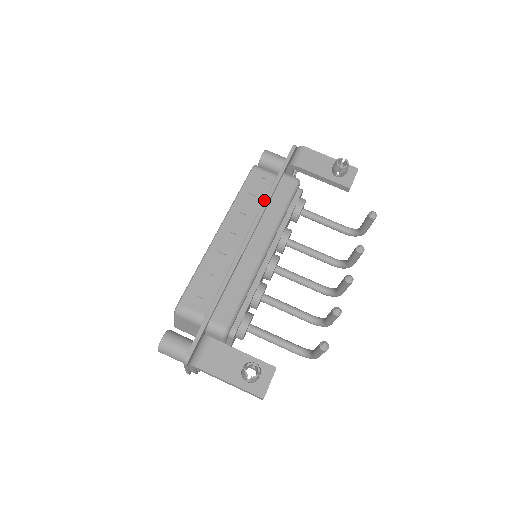
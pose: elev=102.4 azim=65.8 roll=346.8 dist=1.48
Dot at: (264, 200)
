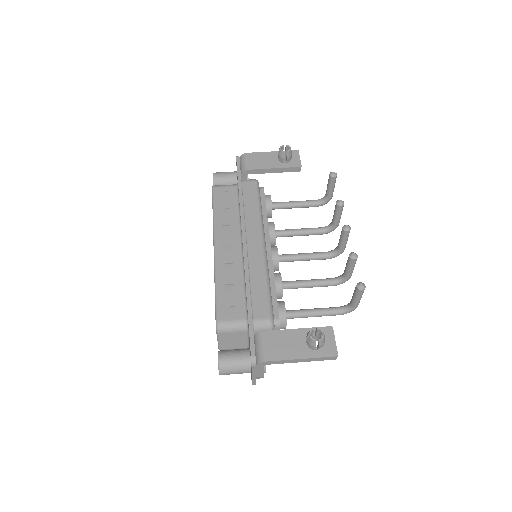
Dot at: (238, 207)
